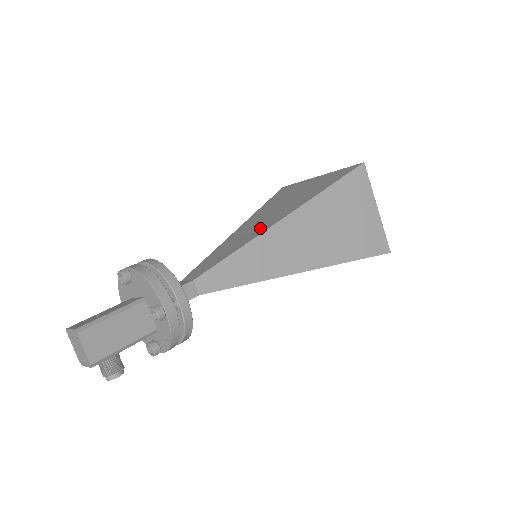
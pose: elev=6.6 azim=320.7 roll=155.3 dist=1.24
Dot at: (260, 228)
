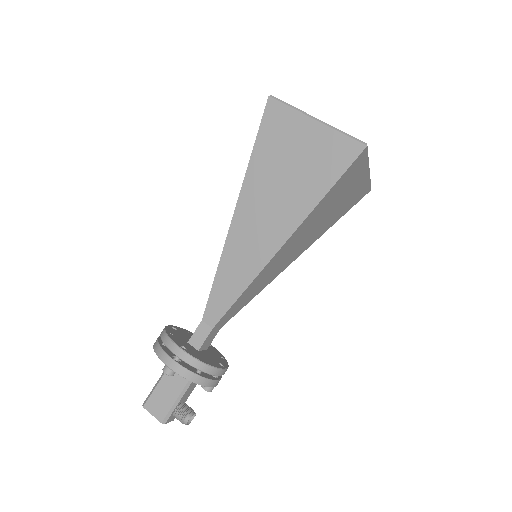
Dot at: occluded
